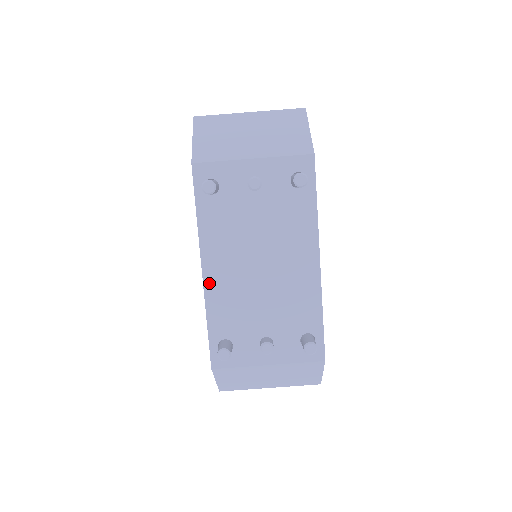
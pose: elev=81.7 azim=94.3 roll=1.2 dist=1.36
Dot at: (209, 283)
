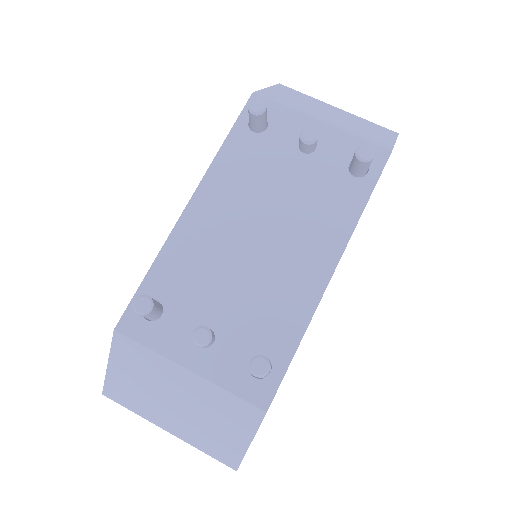
Dot at: (186, 221)
